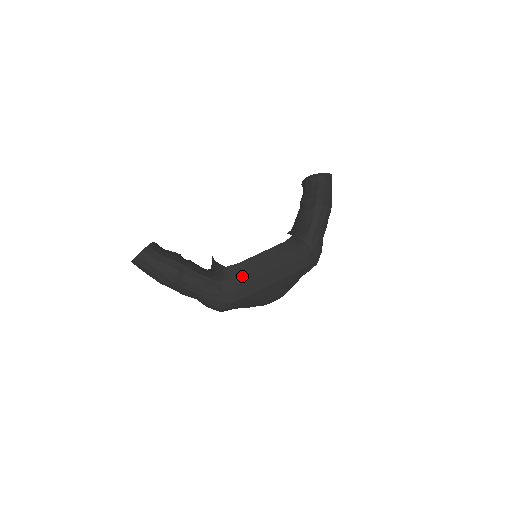
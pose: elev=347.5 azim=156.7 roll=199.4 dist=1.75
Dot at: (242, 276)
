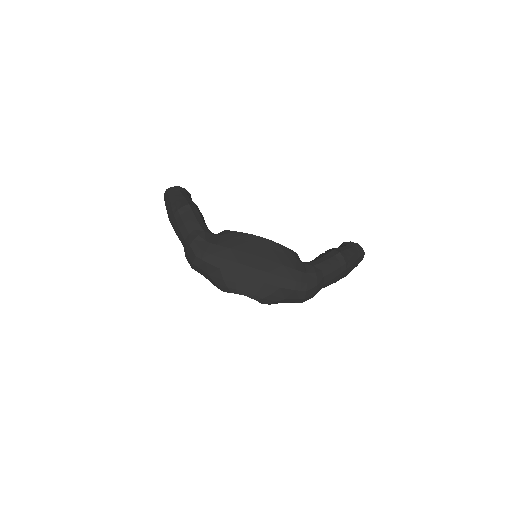
Dot at: (232, 241)
